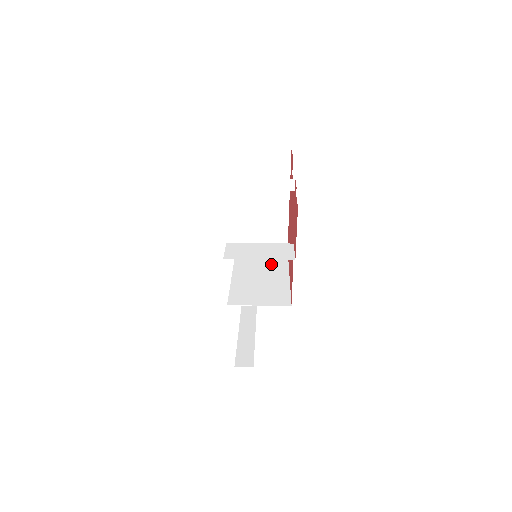
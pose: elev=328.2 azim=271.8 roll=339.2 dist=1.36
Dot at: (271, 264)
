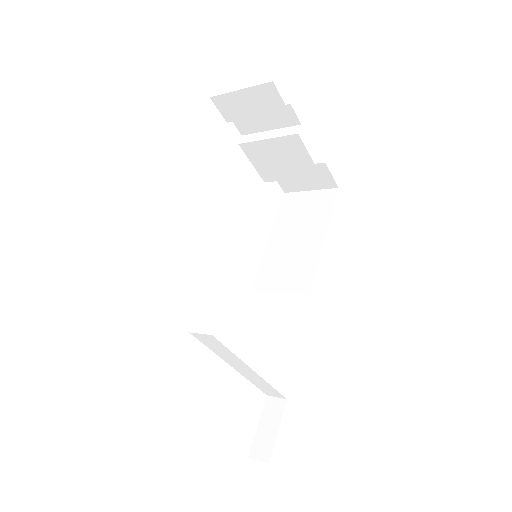
Dot at: occluded
